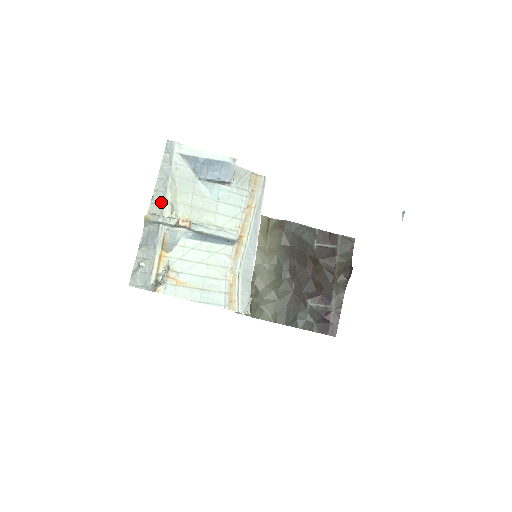
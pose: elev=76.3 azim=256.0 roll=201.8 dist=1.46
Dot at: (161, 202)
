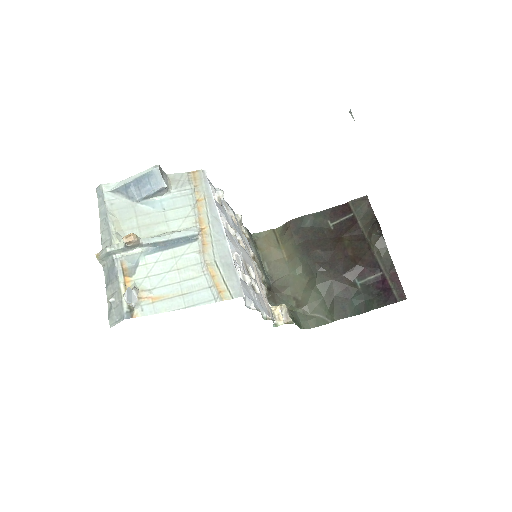
Dot at: (108, 238)
